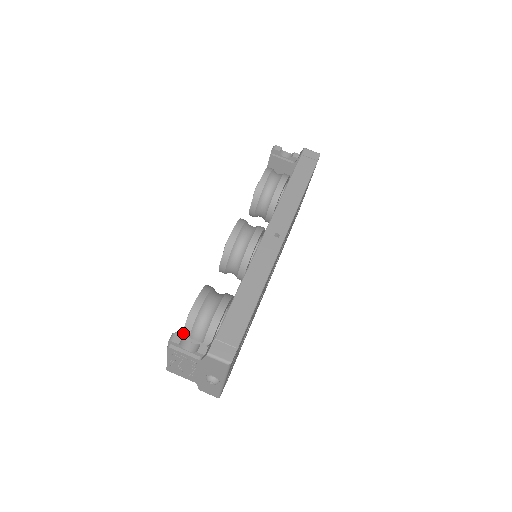
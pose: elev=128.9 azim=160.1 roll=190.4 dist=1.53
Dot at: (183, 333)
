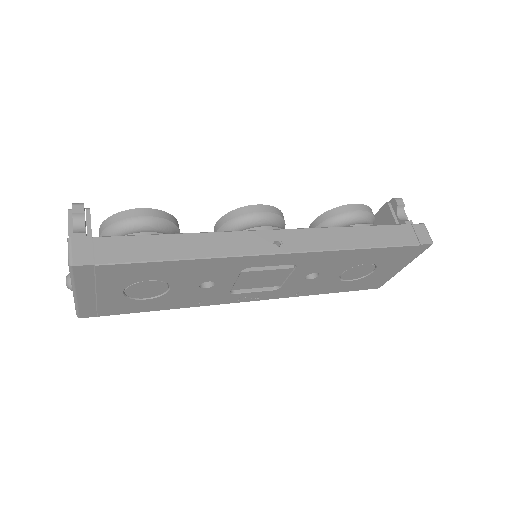
Dot at: (103, 223)
